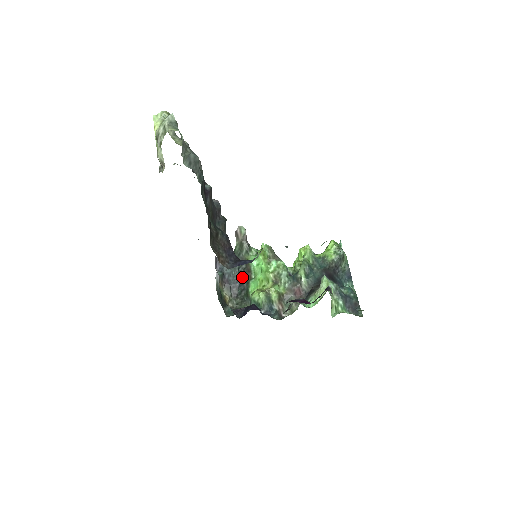
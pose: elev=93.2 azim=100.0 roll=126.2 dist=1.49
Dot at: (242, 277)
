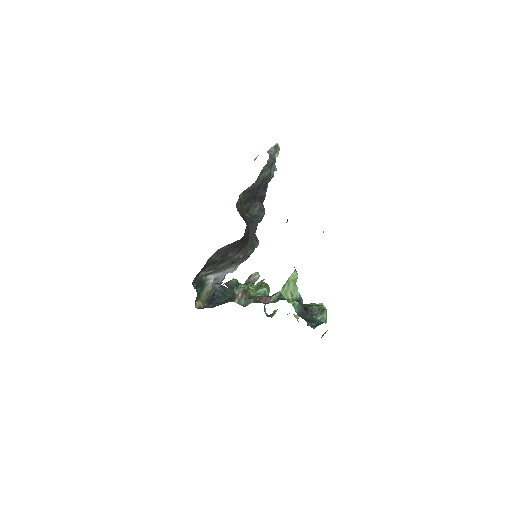
Dot at: (226, 301)
